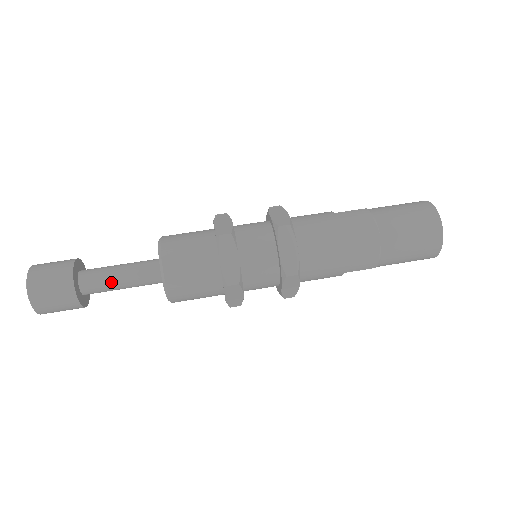
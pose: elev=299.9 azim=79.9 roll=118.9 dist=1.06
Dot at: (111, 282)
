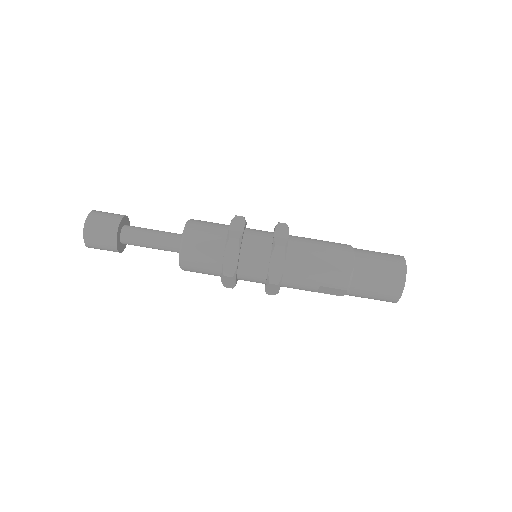
Dot at: occluded
